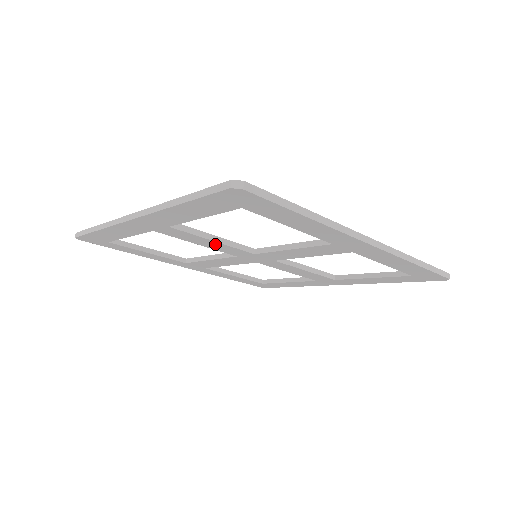
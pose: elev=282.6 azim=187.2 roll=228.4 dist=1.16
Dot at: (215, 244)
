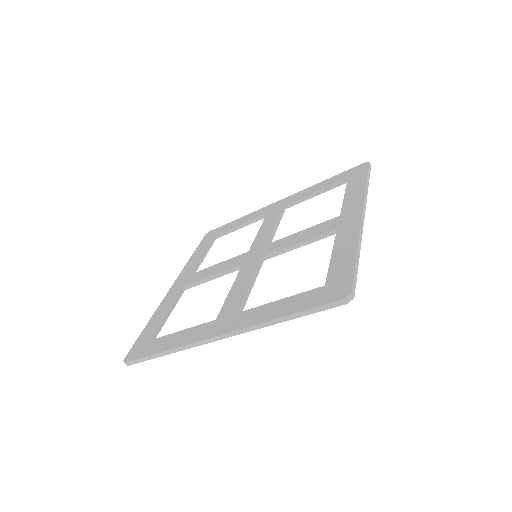
Dot at: occluded
